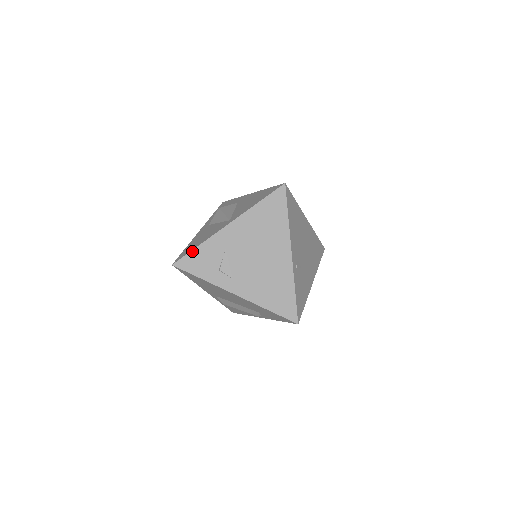
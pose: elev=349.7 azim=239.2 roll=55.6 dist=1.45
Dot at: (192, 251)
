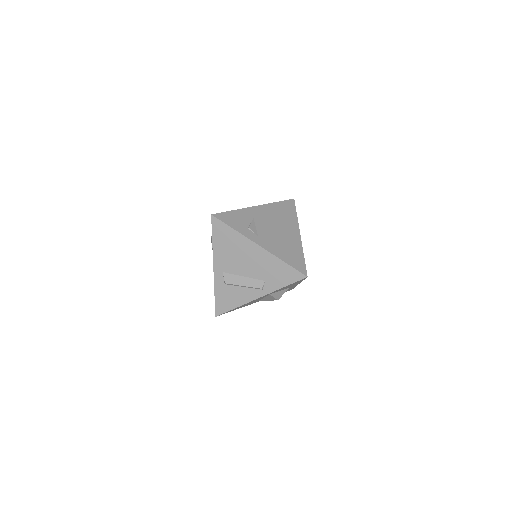
Dot at: (228, 211)
